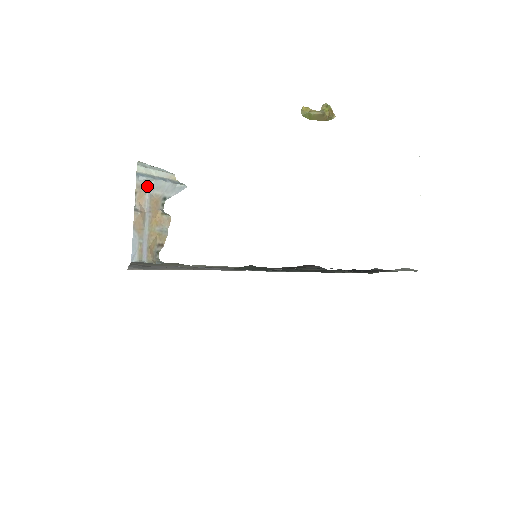
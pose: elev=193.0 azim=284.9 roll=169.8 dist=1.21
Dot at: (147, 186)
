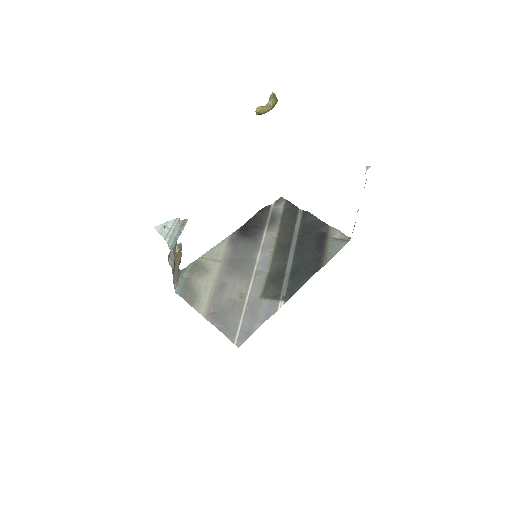
Dot at: occluded
